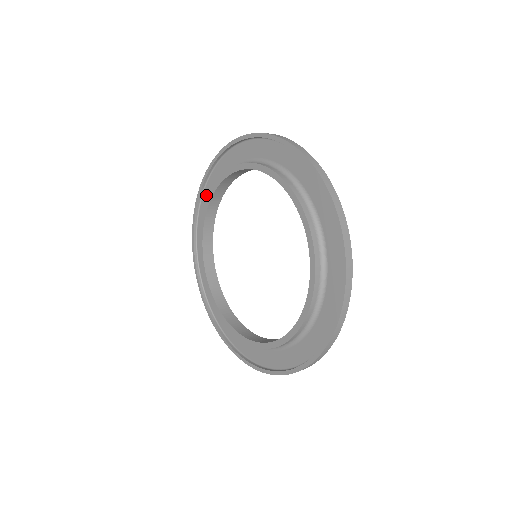
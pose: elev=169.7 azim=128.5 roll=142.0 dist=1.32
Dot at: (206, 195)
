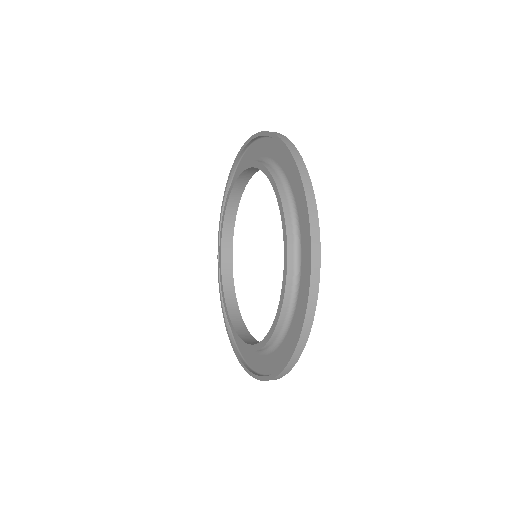
Dot at: occluded
